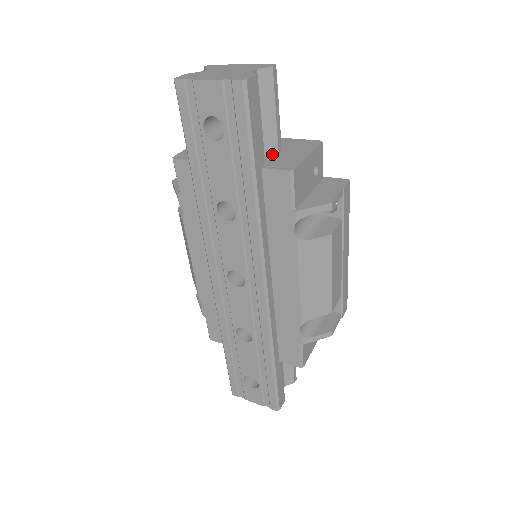
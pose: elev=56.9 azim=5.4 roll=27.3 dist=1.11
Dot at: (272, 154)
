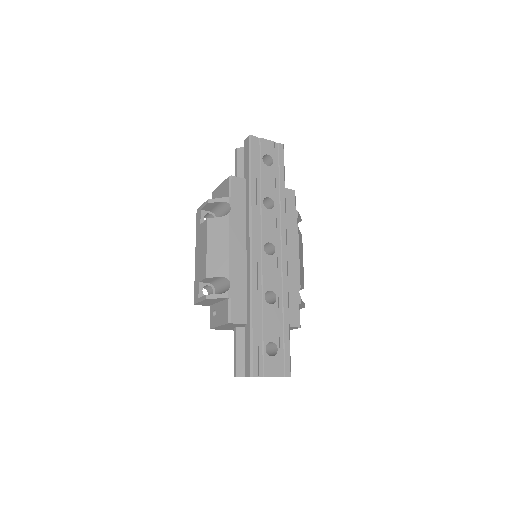
Dot at: occluded
